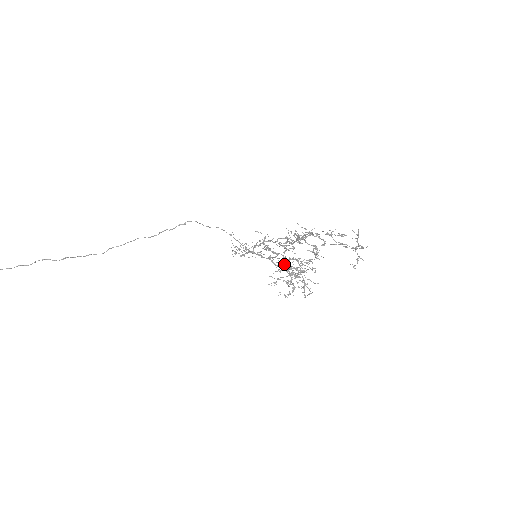
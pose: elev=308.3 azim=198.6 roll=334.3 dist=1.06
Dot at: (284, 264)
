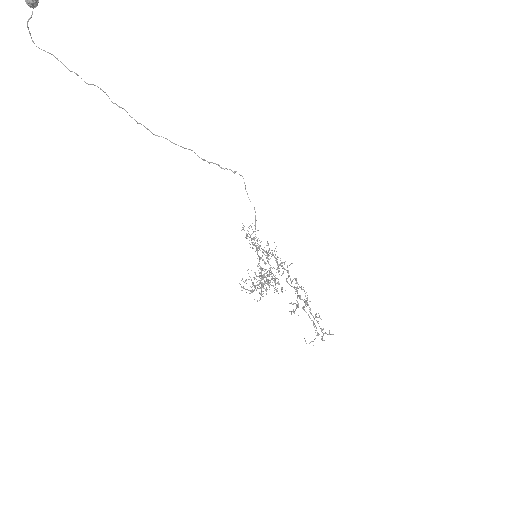
Dot at: occluded
